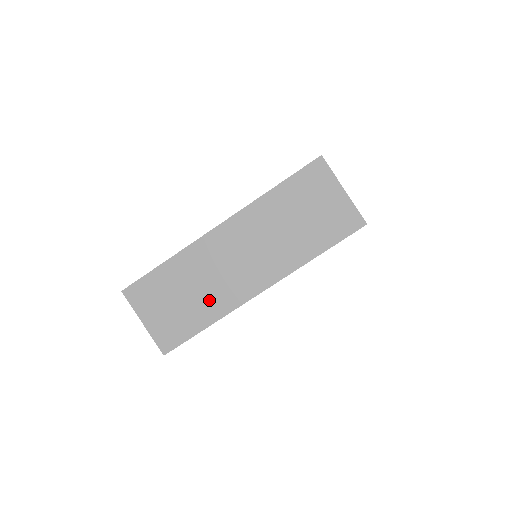
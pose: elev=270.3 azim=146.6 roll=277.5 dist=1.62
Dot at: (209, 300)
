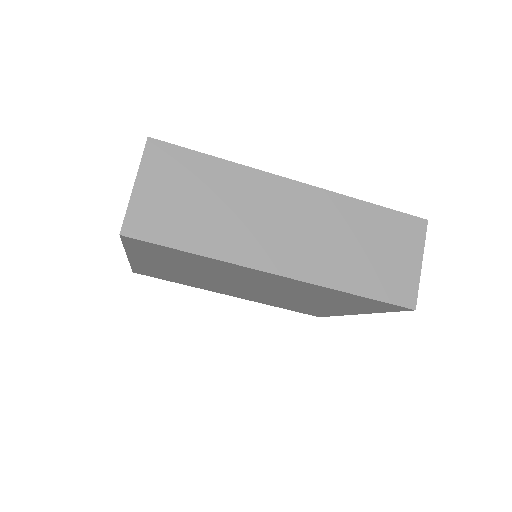
Dot at: (222, 231)
